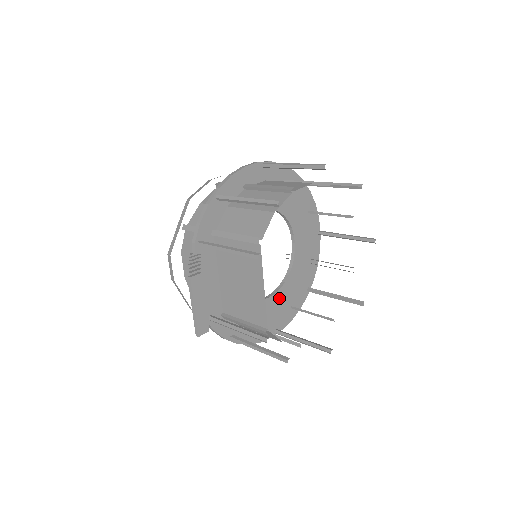
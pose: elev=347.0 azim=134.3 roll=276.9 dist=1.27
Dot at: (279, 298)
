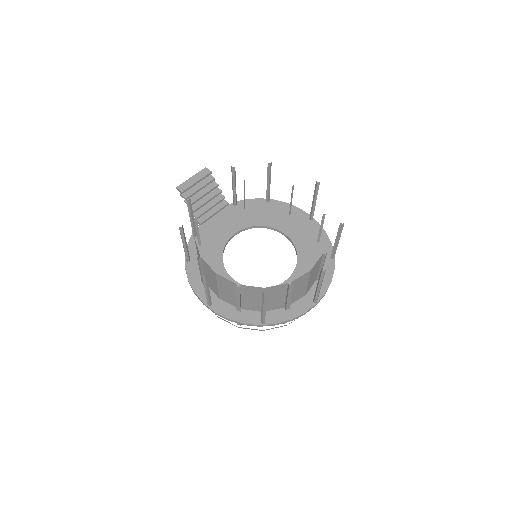
Dot at: occluded
